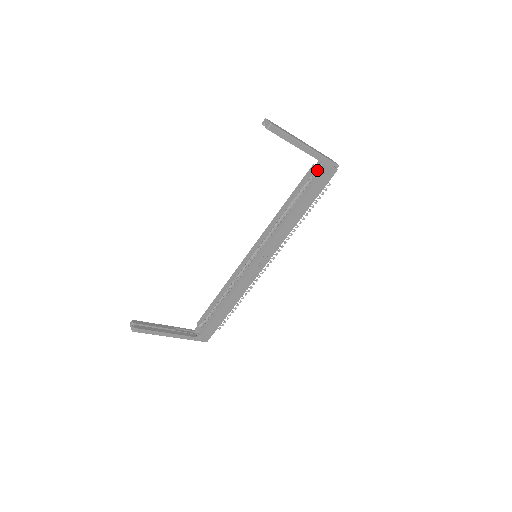
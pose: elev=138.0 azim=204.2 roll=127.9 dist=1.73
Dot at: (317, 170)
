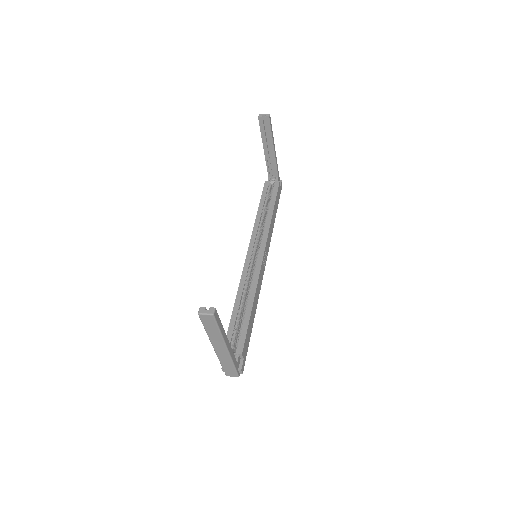
Dot at: (272, 183)
